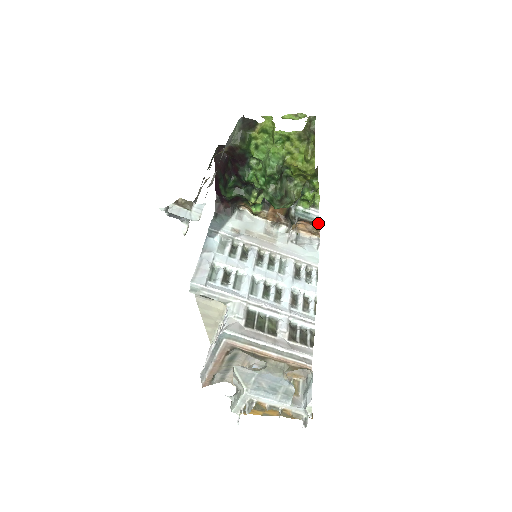
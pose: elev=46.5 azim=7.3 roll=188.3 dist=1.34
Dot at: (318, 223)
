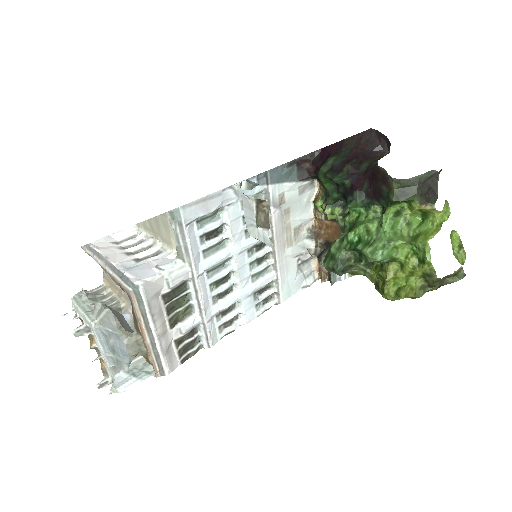
Dot at: (332, 284)
